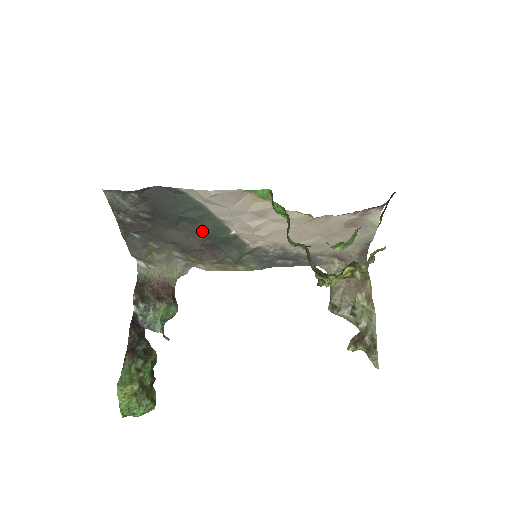
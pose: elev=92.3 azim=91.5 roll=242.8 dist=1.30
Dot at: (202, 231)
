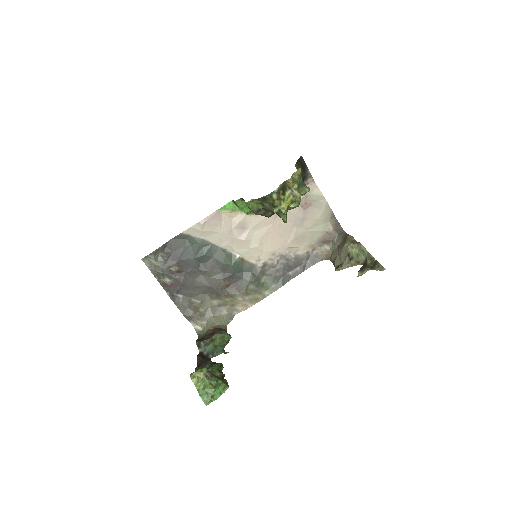
Dot at: (217, 265)
